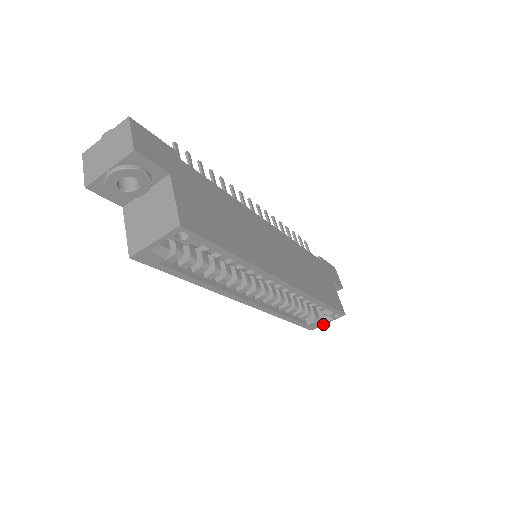
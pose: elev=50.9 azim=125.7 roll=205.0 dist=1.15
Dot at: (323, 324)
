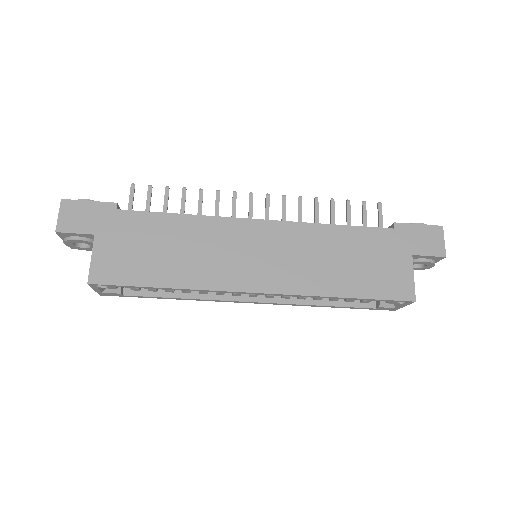
Dot at: (400, 307)
